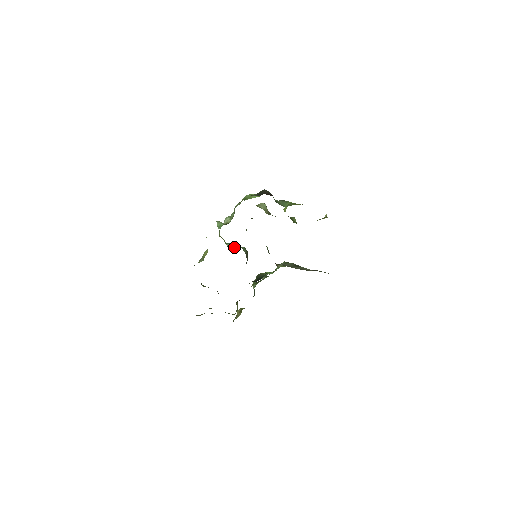
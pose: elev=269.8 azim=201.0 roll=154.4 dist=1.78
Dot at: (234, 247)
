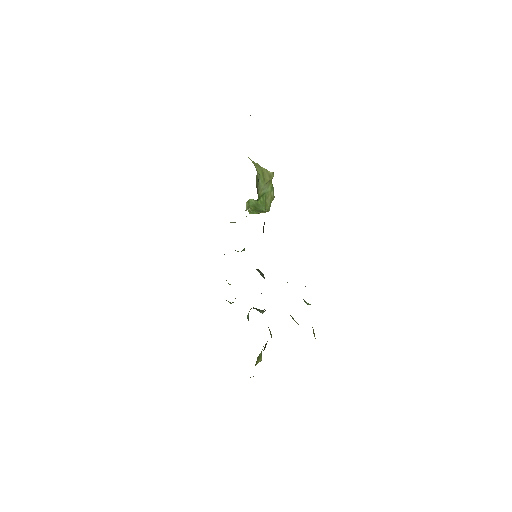
Dot at: occluded
